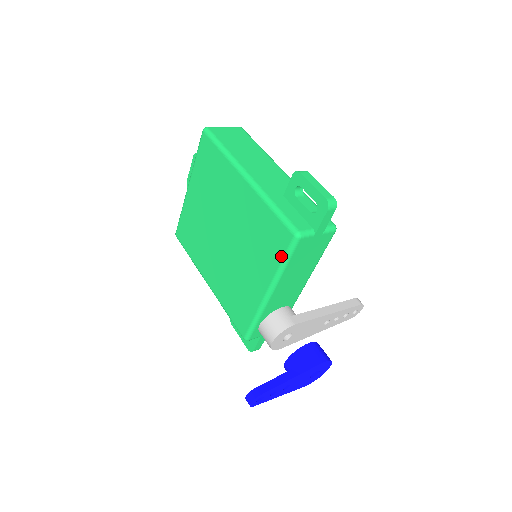
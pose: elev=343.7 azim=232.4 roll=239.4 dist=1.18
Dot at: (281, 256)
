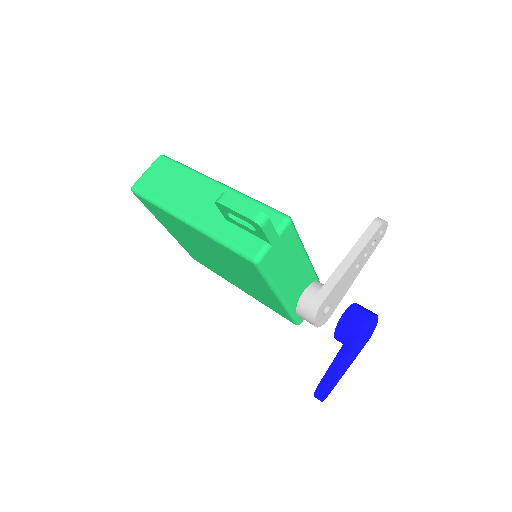
Dot at: (260, 277)
